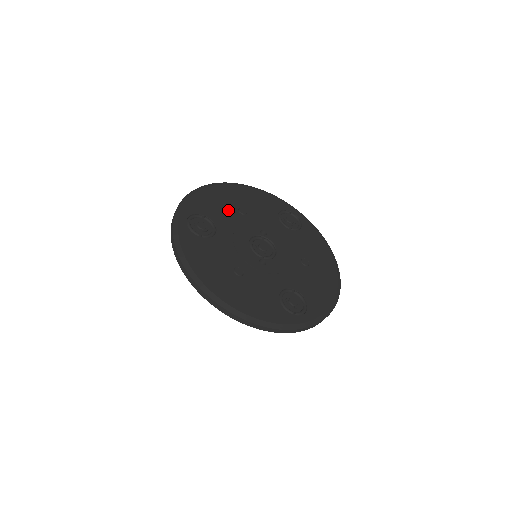
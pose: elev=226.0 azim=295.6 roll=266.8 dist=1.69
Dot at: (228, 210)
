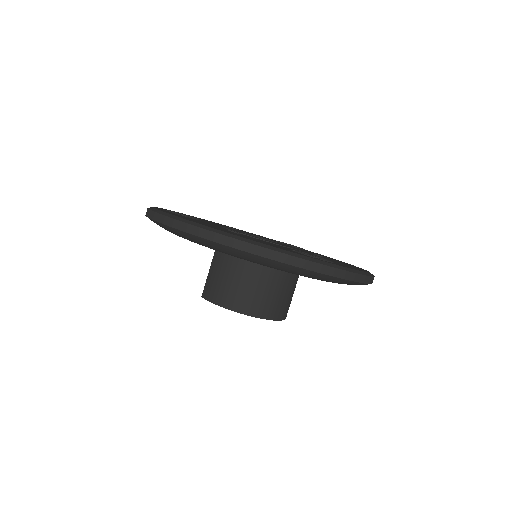
Dot at: occluded
